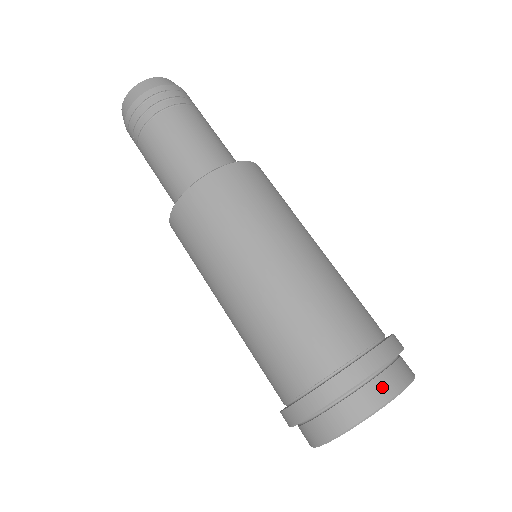
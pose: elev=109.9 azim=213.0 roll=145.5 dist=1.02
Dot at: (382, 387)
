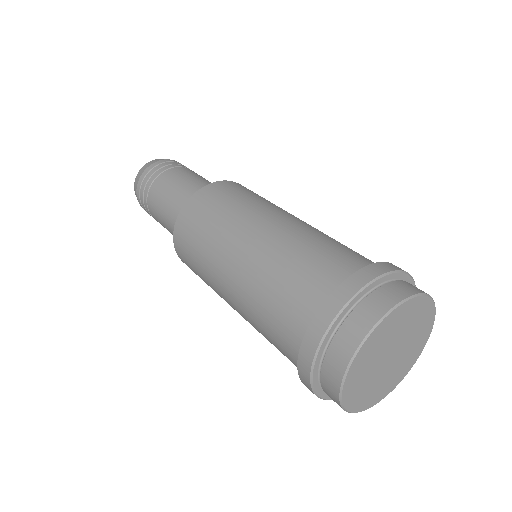
Dot at: occluded
